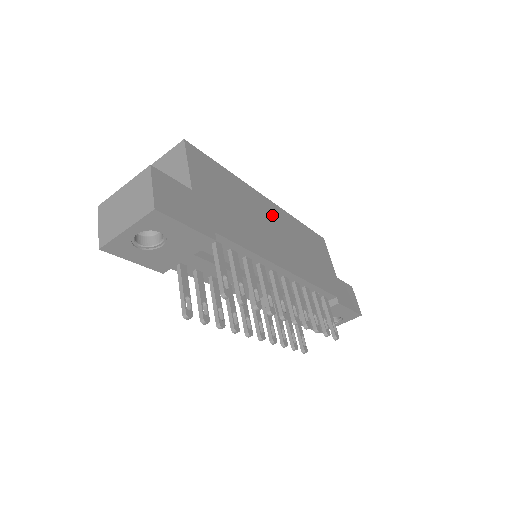
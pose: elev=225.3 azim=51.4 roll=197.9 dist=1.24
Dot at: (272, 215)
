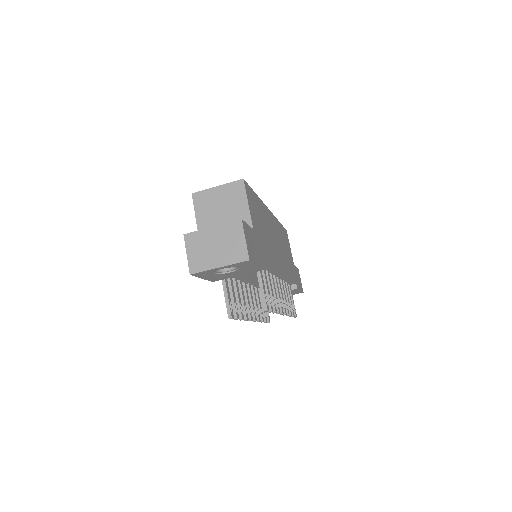
Dot at: (273, 225)
